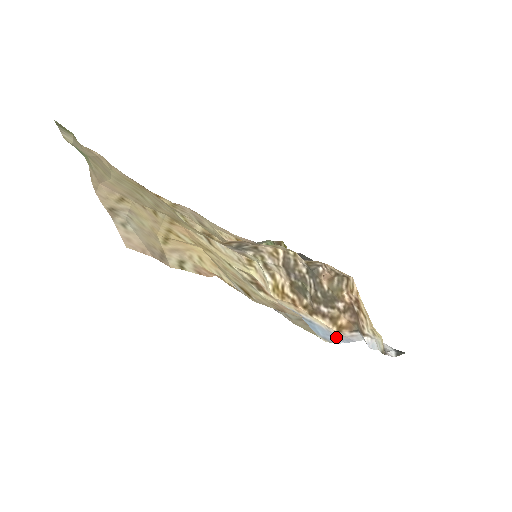
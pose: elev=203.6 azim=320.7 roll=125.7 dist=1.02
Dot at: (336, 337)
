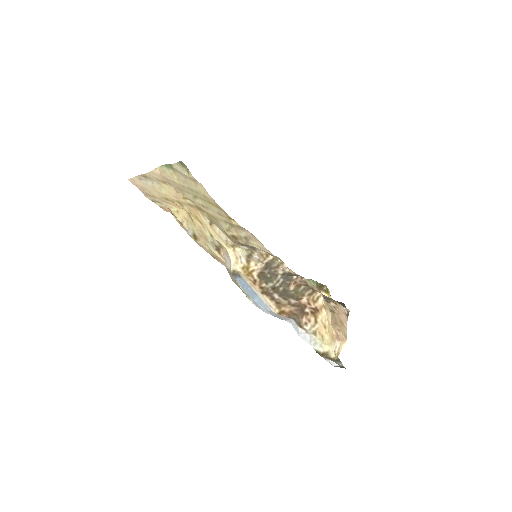
Dot at: (270, 311)
